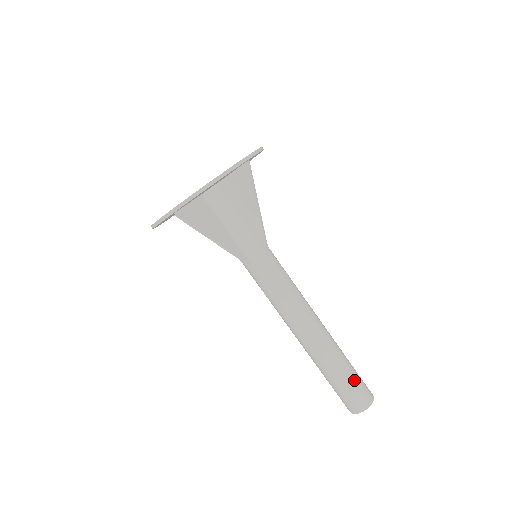
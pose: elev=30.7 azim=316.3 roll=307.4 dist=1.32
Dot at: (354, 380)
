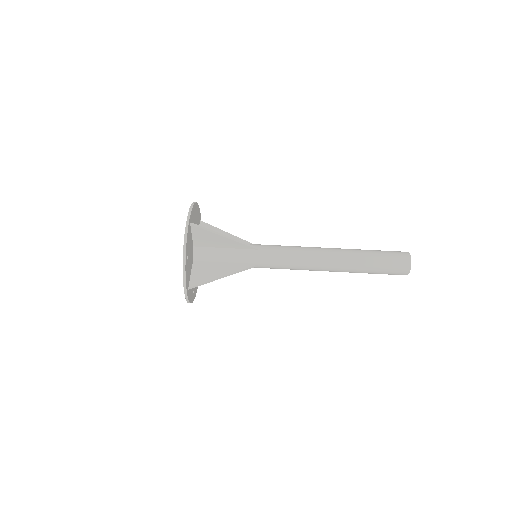
Dot at: (384, 259)
